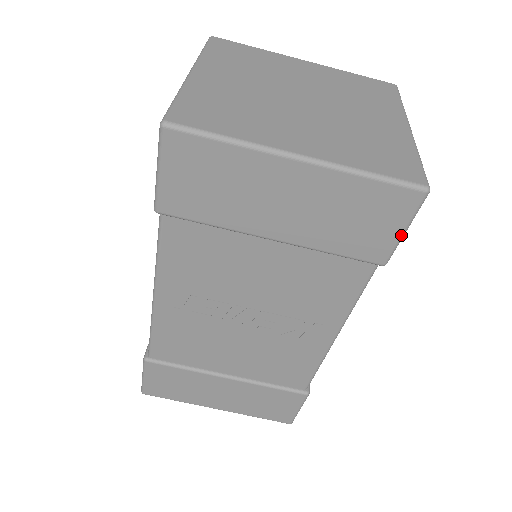
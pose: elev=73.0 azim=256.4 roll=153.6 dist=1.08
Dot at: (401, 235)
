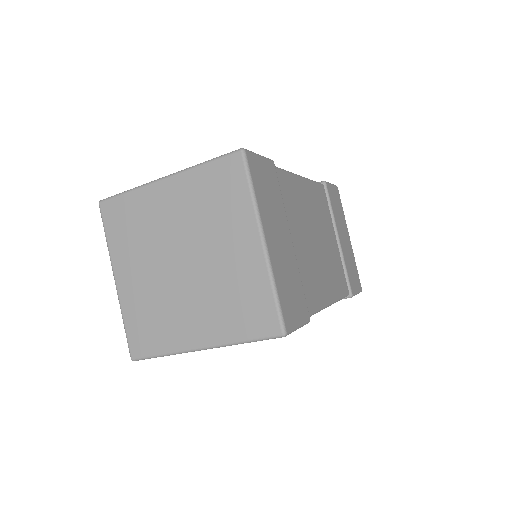
Dot at: occluded
